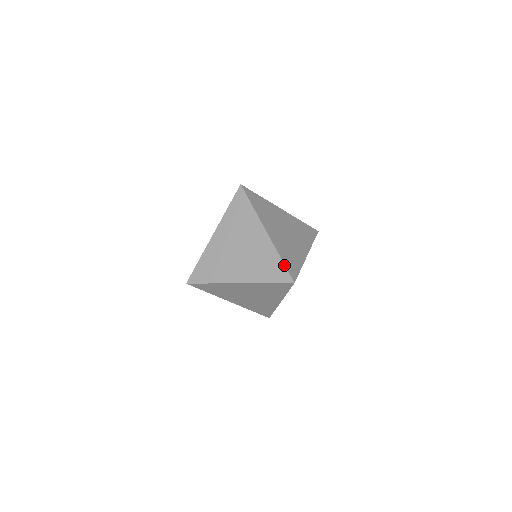
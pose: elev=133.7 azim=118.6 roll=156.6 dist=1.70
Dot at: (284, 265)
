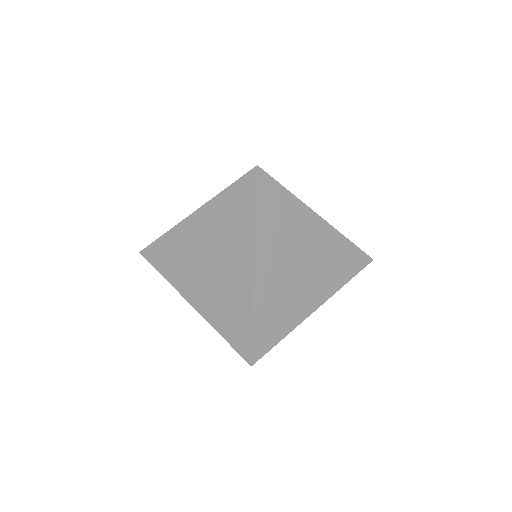
Dot at: (251, 333)
